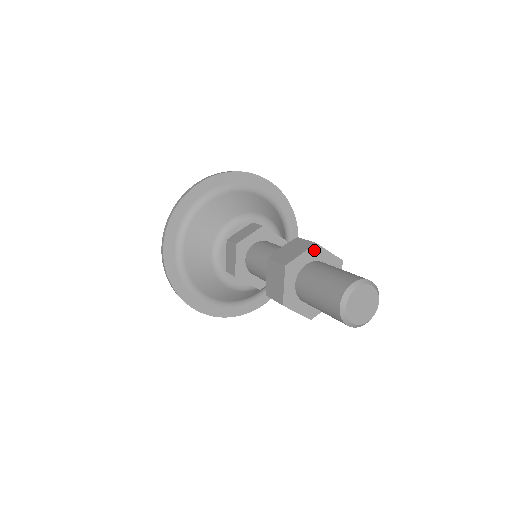
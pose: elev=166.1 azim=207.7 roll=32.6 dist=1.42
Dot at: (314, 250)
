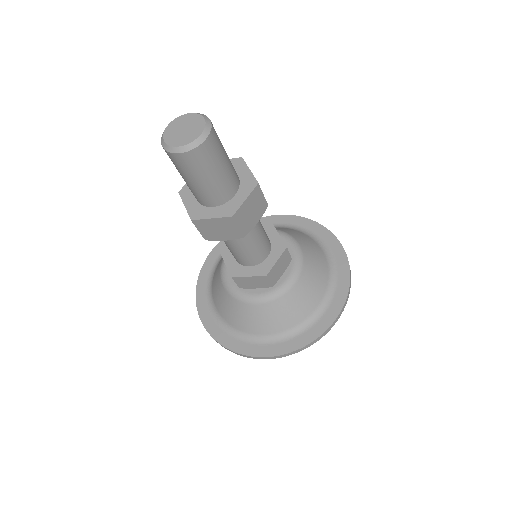
Dot at: occluded
